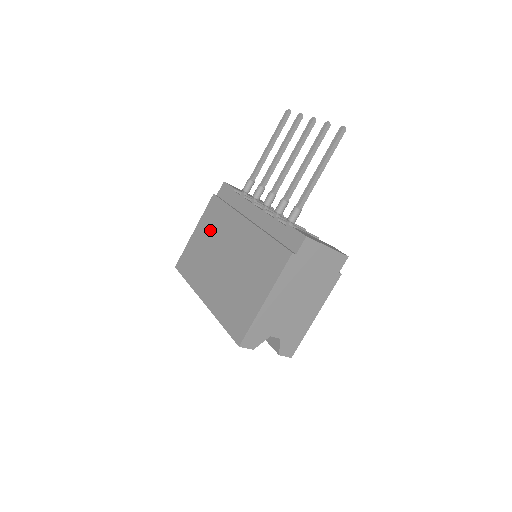
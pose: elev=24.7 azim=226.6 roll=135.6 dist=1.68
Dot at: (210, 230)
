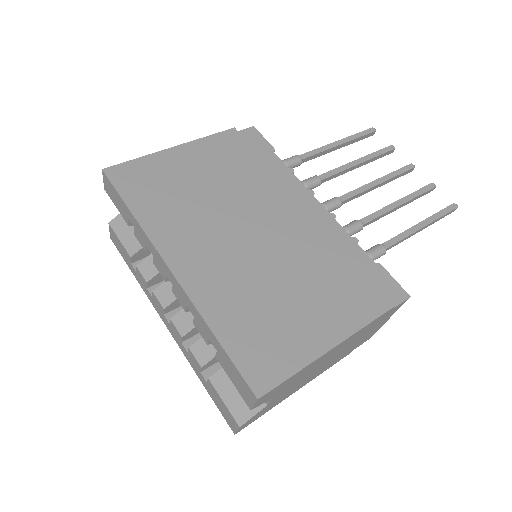
Dot at: (217, 170)
